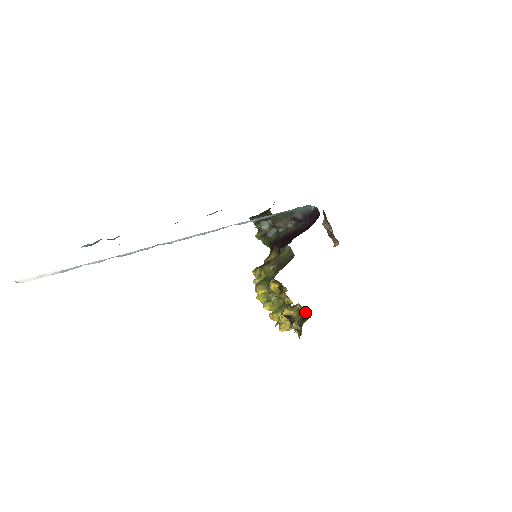
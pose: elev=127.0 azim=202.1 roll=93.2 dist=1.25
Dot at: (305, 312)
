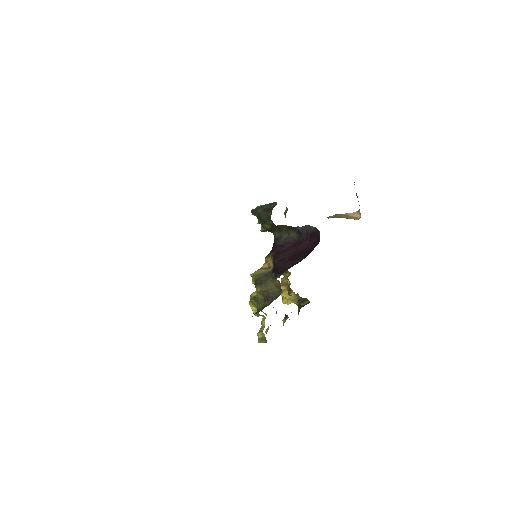
Dot at: (304, 298)
